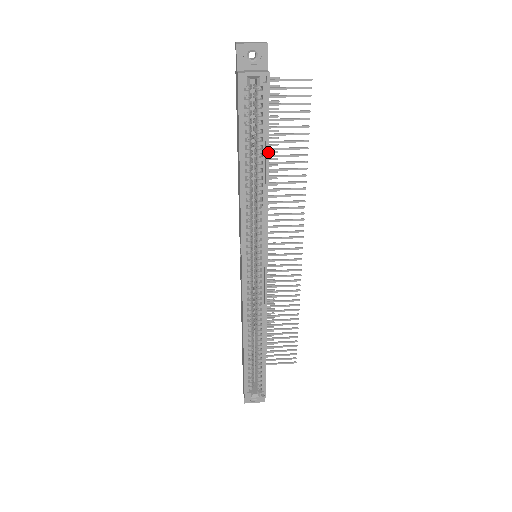
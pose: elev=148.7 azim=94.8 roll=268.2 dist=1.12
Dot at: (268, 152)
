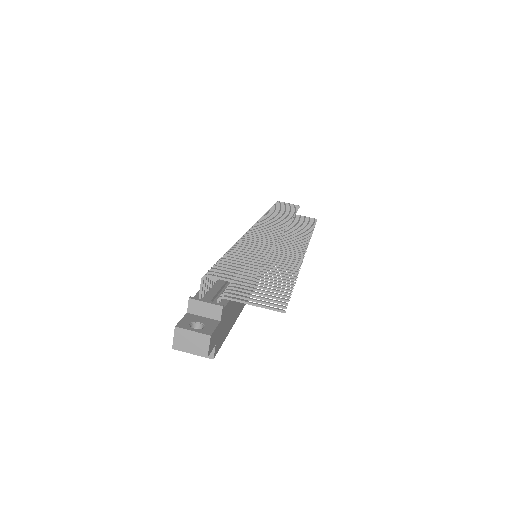
Dot at: (234, 323)
